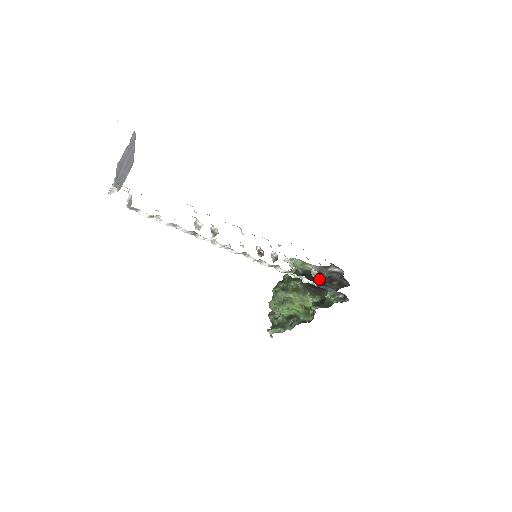
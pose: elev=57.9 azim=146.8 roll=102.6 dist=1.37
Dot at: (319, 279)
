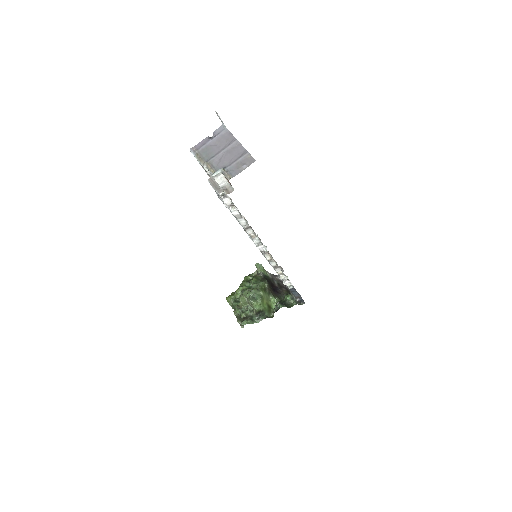
Dot at: (273, 284)
